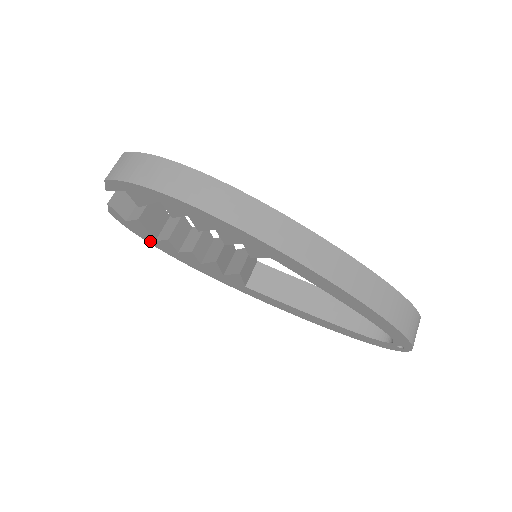
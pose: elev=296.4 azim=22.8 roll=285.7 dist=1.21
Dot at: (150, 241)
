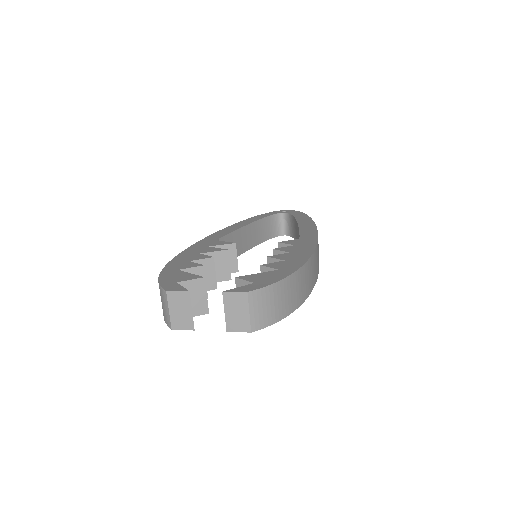
Dot at: occluded
